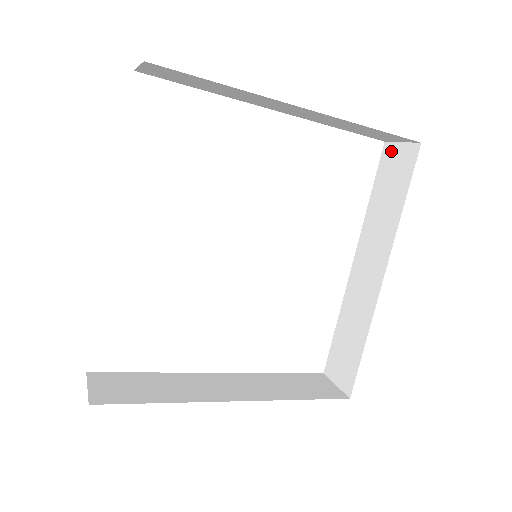
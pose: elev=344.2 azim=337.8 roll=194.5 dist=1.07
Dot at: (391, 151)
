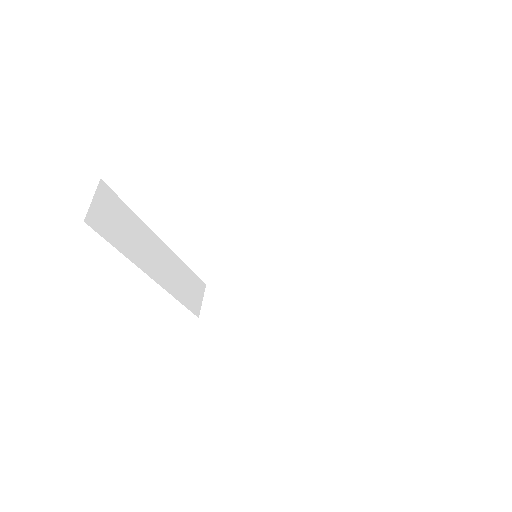
Dot at: (380, 292)
